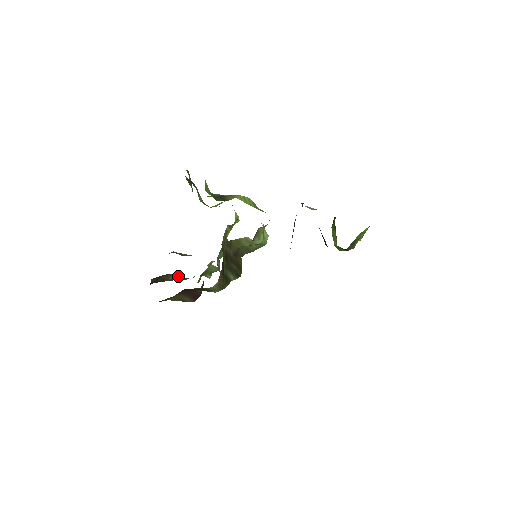
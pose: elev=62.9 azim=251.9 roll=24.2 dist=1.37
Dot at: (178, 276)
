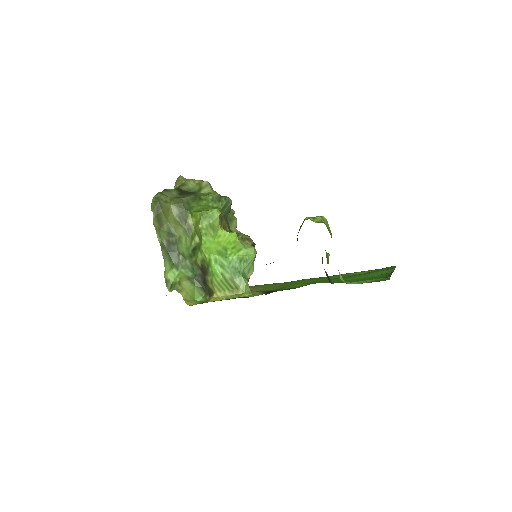
Dot at: occluded
